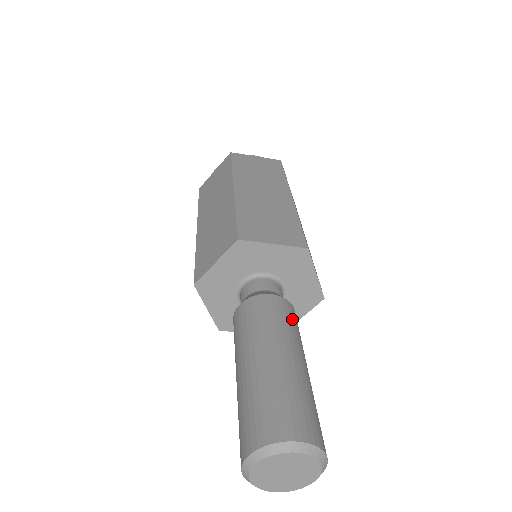
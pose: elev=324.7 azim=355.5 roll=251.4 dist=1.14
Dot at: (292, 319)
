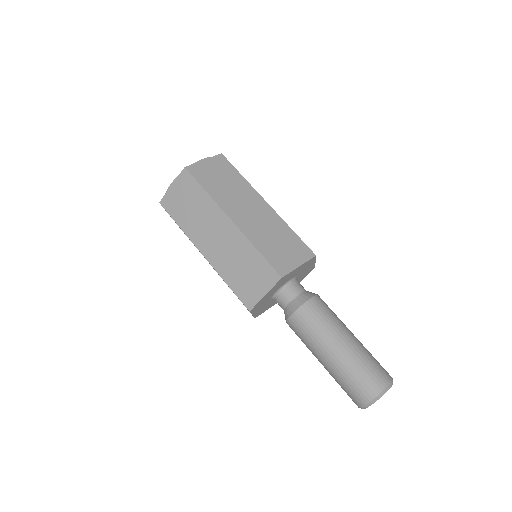
Dot at: (316, 317)
